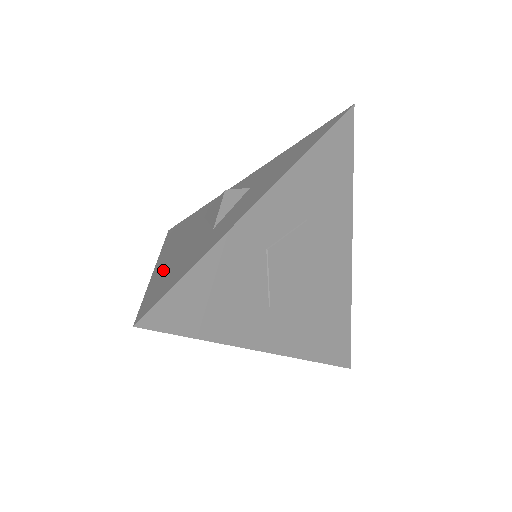
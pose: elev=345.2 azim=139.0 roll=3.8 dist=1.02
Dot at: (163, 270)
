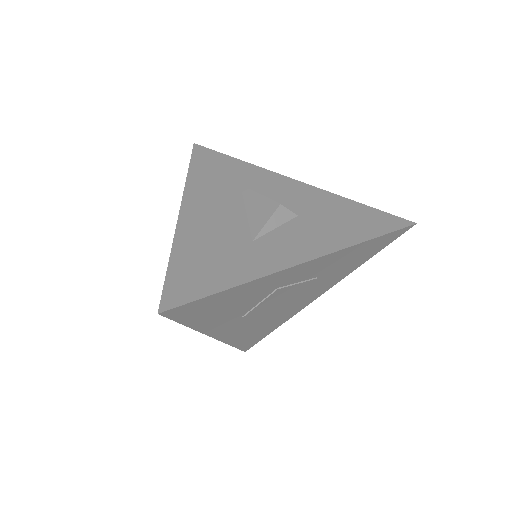
Dot at: (191, 241)
